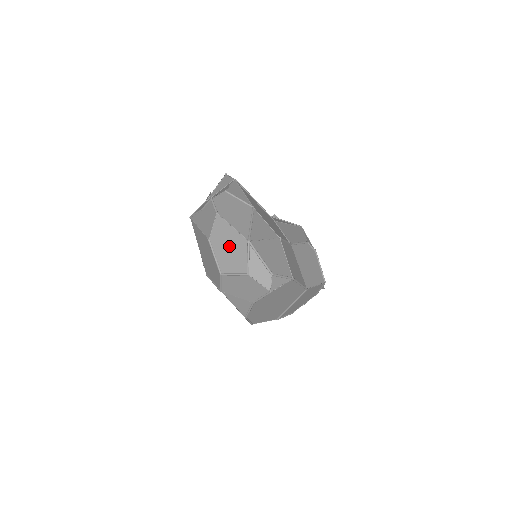
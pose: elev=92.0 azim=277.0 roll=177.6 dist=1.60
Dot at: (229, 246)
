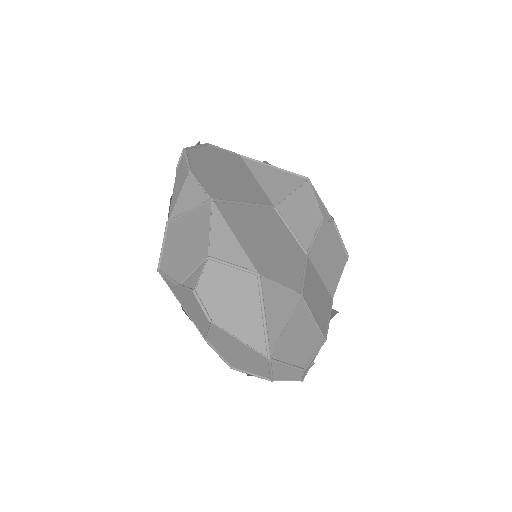
Dot at: (238, 353)
